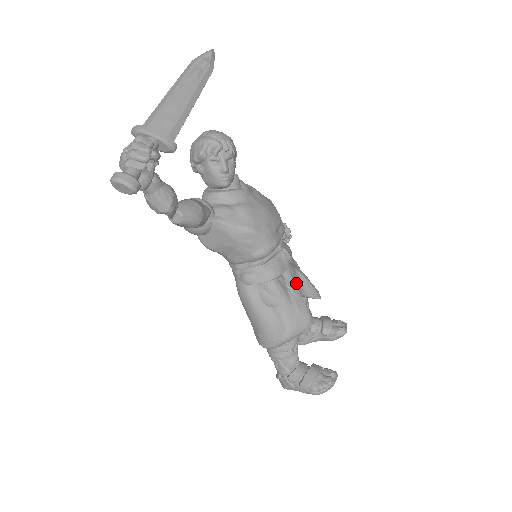
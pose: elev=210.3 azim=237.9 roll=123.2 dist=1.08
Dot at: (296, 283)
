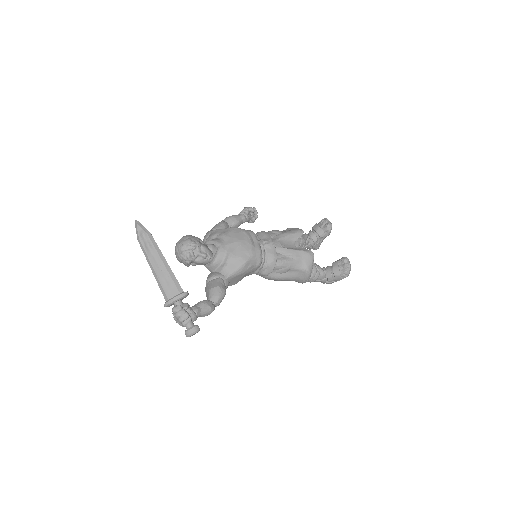
Dot at: (286, 245)
